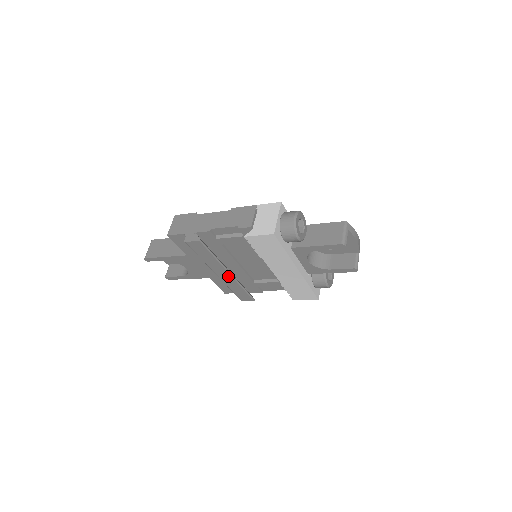
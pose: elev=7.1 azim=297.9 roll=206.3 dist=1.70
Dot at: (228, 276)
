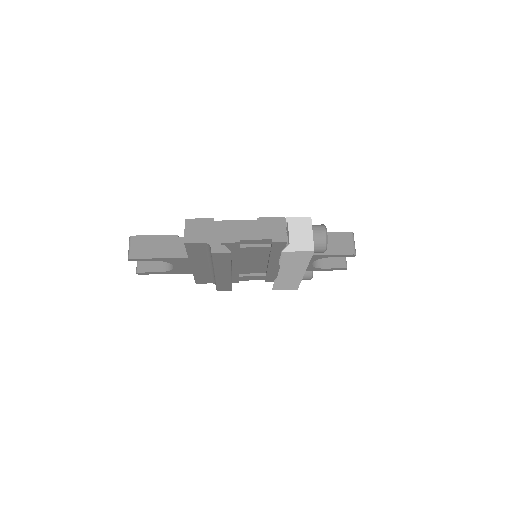
Dot at: (227, 276)
